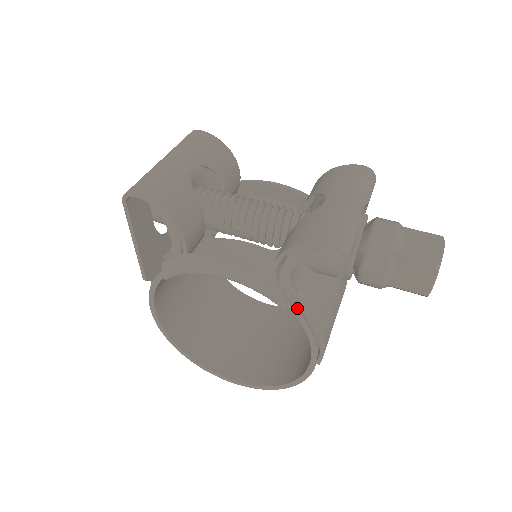
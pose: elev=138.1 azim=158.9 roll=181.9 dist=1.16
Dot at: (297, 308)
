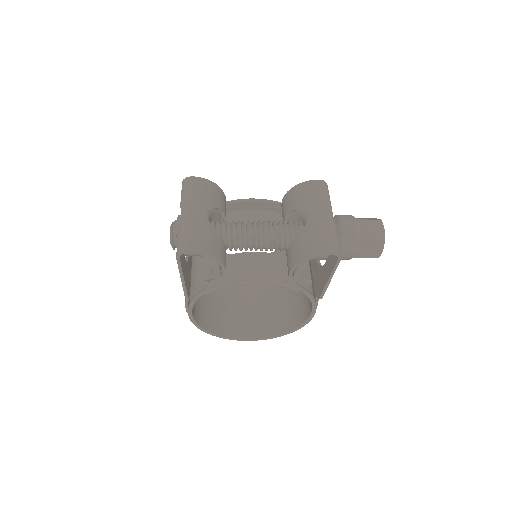
Dot at: (304, 288)
